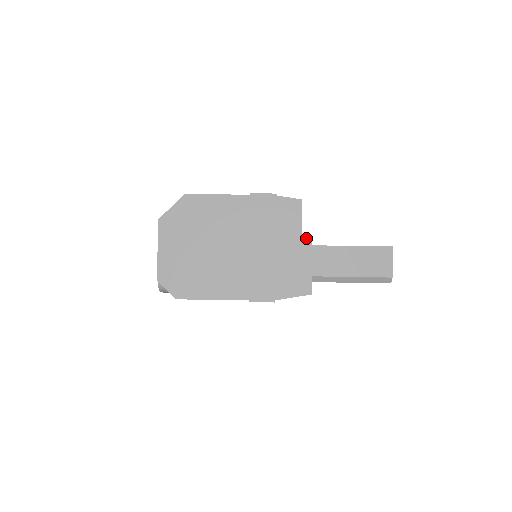
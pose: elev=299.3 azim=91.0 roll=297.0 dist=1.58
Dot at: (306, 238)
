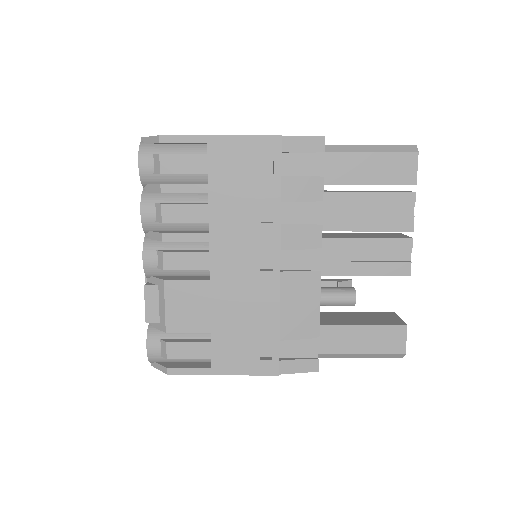
Dot at: occluded
